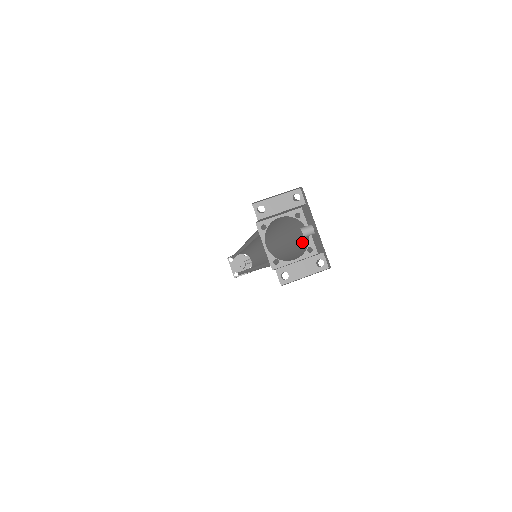
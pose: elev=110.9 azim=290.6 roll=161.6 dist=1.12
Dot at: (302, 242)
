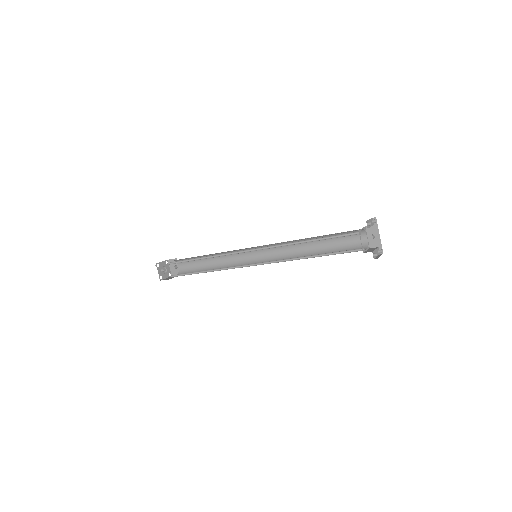
Dot at: (355, 243)
